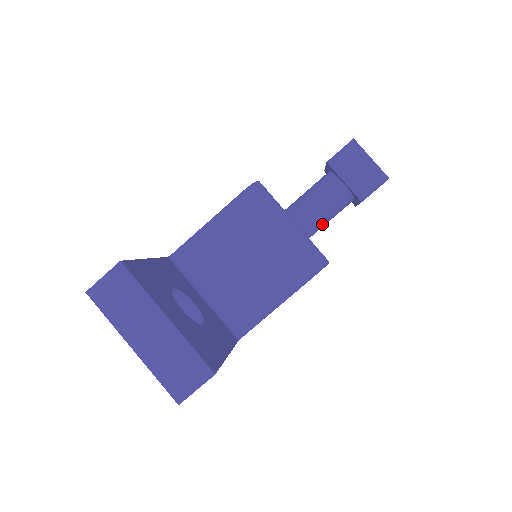
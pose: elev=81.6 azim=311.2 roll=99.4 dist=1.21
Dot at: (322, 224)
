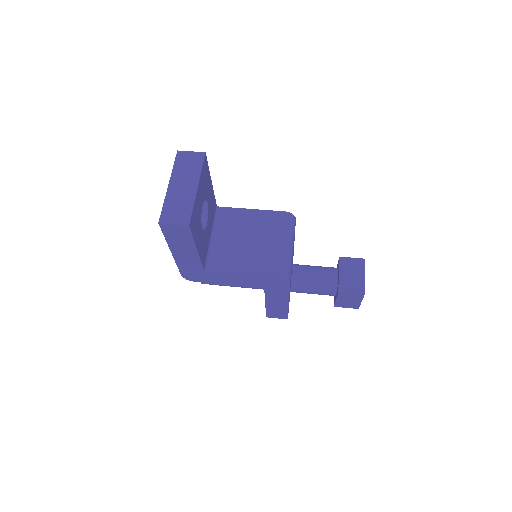
Dot at: (306, 288)
